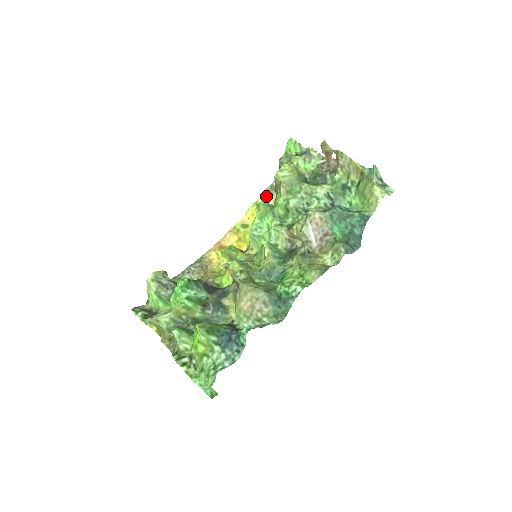
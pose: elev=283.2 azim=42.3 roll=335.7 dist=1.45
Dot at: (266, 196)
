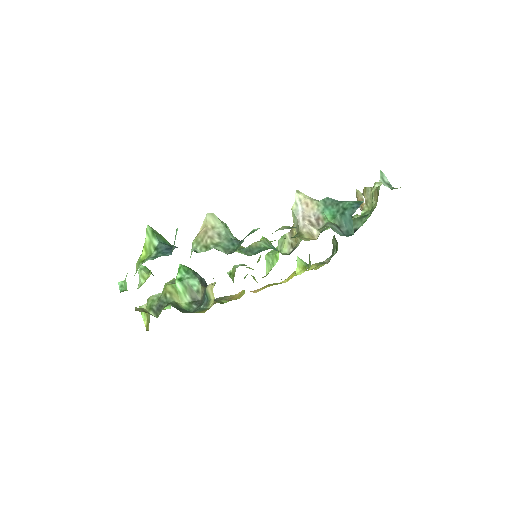
Dot at: (312, 267)
